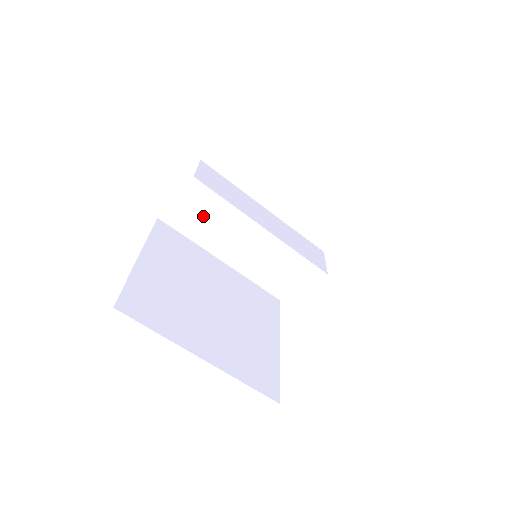
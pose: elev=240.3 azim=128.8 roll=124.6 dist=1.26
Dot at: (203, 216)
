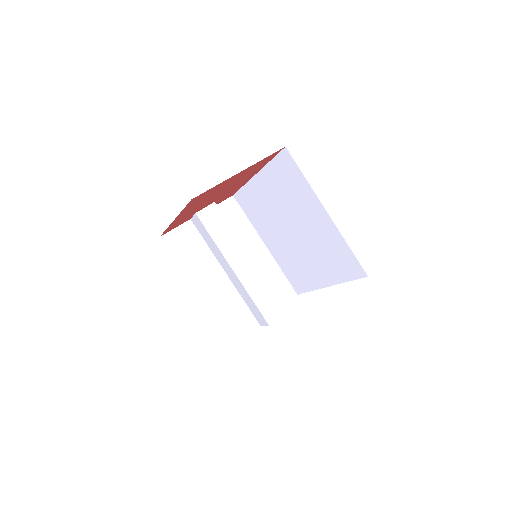
Dot at: (210, 233)
